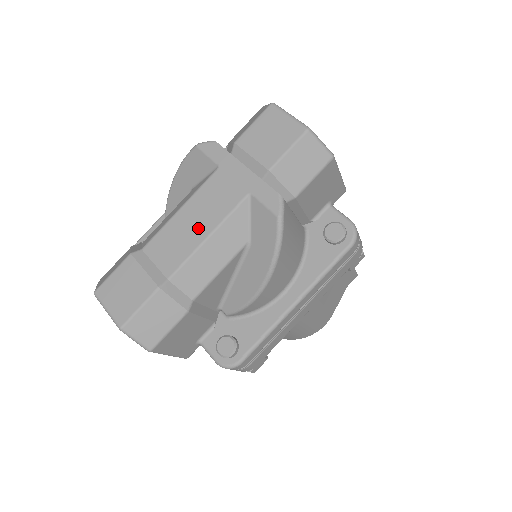
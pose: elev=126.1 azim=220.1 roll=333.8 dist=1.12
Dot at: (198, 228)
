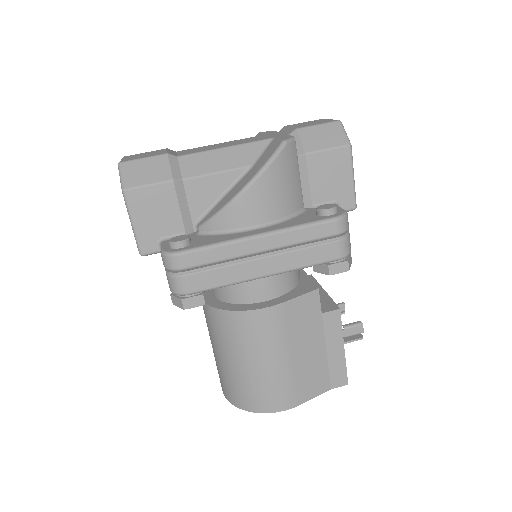
Dot at: (223, 145)
